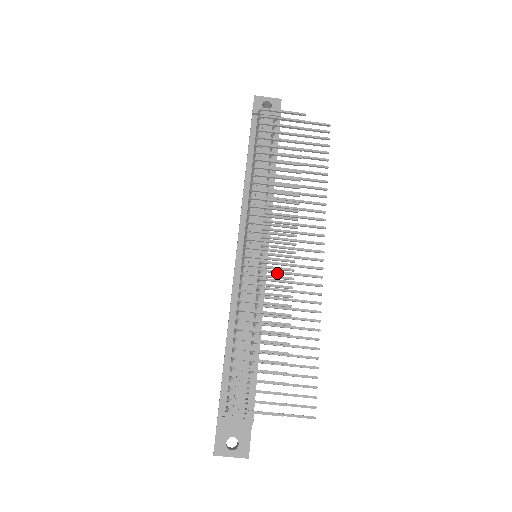
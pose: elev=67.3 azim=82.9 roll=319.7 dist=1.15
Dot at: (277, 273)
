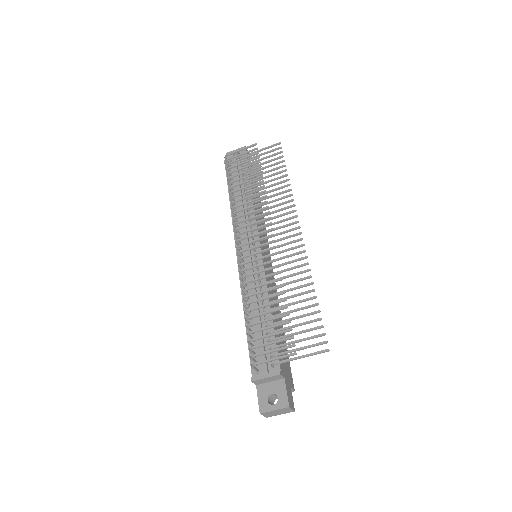
Dot at: occluded
